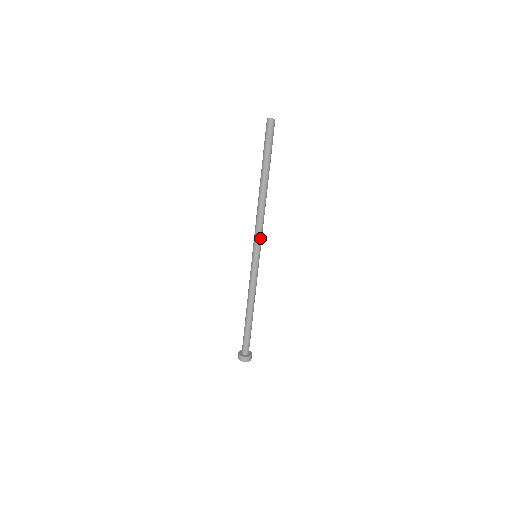
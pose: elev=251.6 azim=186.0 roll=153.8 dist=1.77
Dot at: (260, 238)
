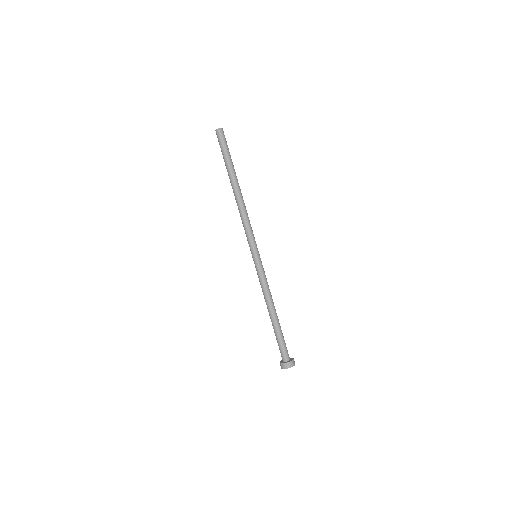
Dot at: (252, 237)
